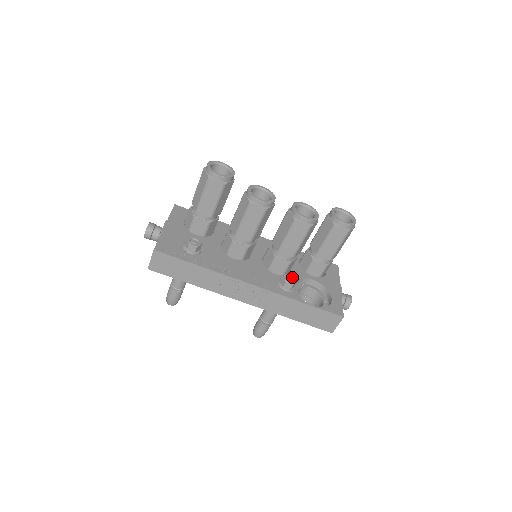
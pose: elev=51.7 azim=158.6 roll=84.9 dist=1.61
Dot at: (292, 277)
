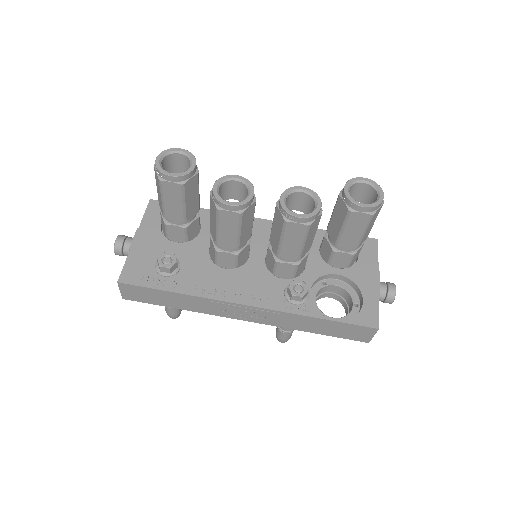
Dot at: (302, 284)
